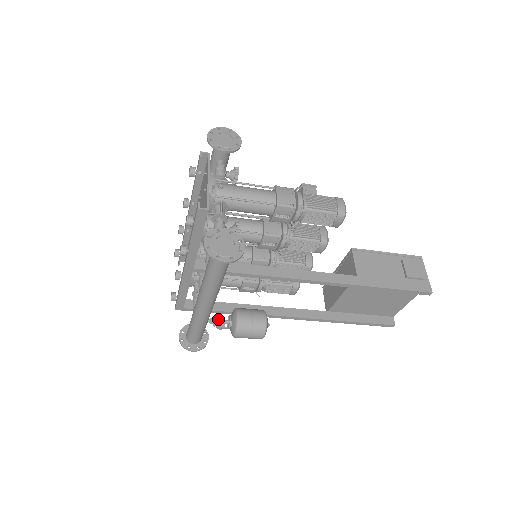
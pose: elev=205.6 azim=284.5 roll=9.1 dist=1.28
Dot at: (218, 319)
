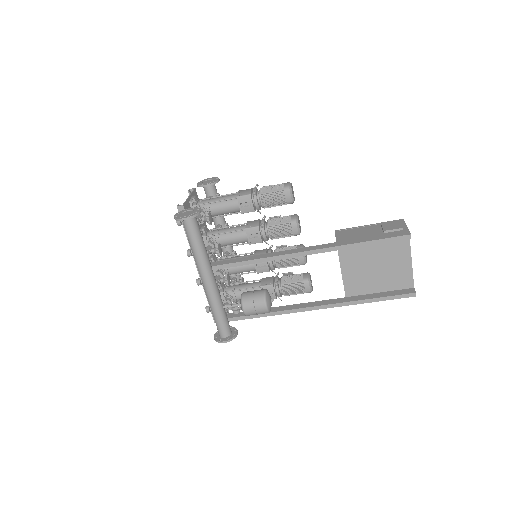
Dot at: (231, 304)
